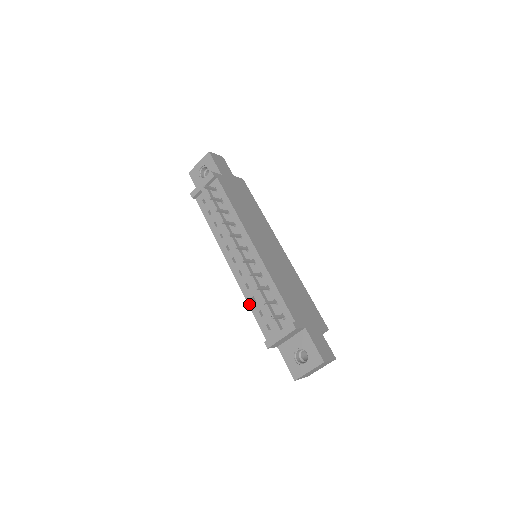
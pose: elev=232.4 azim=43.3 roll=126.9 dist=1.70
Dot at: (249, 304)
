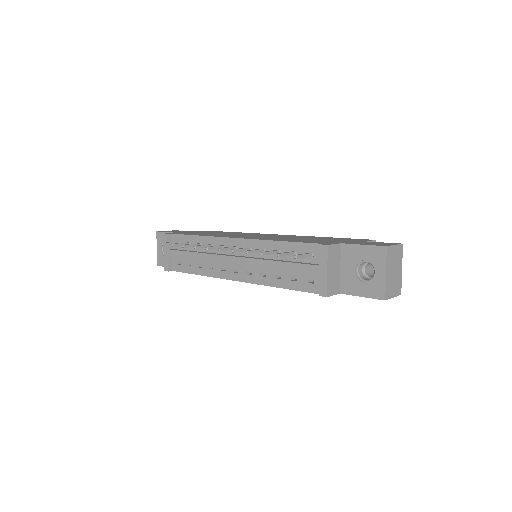
Dot at: (278, 286)
